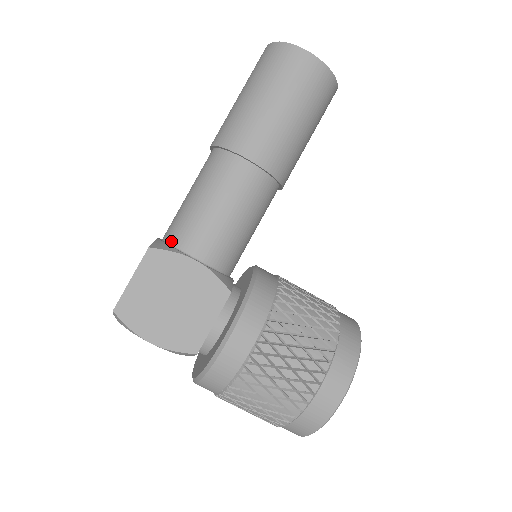
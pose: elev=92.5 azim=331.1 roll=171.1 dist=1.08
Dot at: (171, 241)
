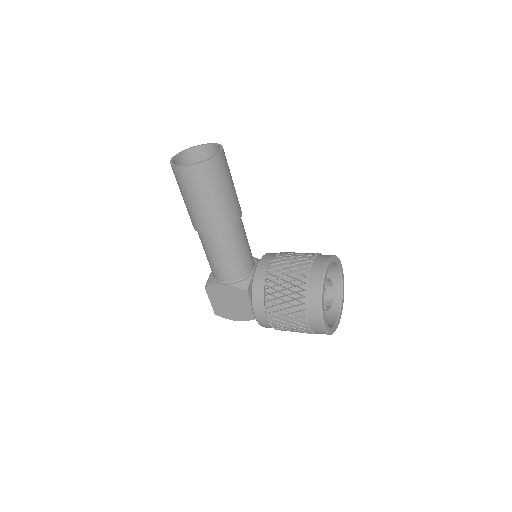
Dot at: (213, 276)
